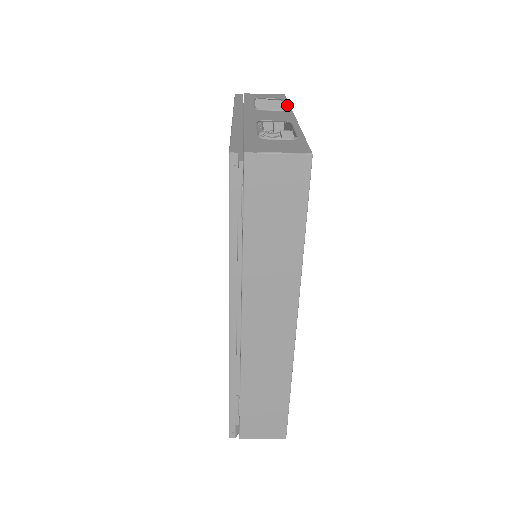
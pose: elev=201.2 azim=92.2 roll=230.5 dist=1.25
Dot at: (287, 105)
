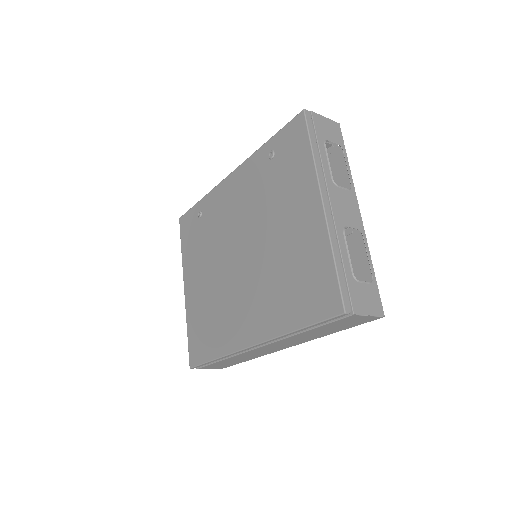
Dot at: (349, 170)
